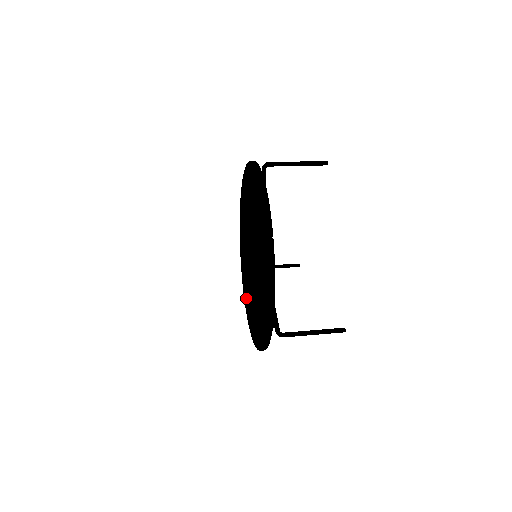
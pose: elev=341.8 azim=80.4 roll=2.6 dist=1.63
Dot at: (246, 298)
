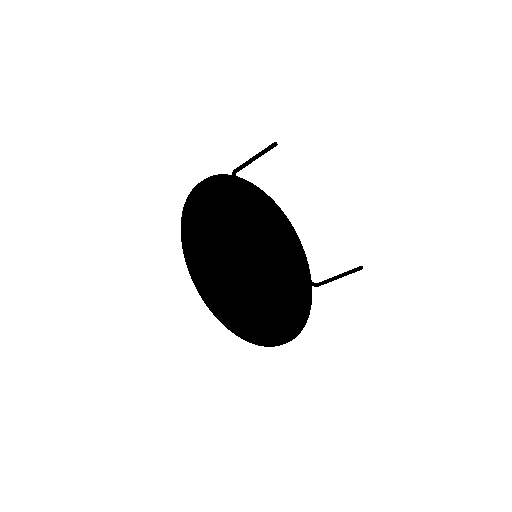
Dot at: occluded
